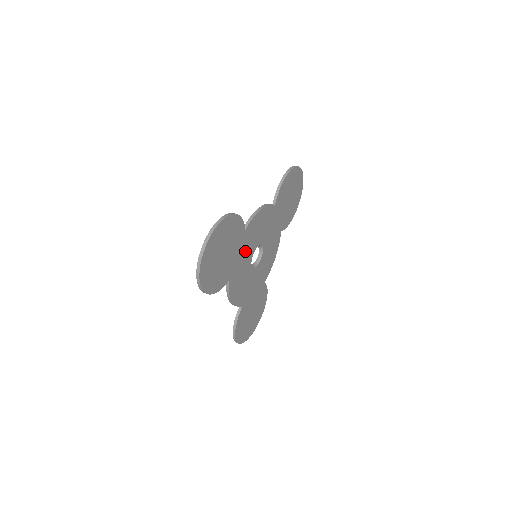
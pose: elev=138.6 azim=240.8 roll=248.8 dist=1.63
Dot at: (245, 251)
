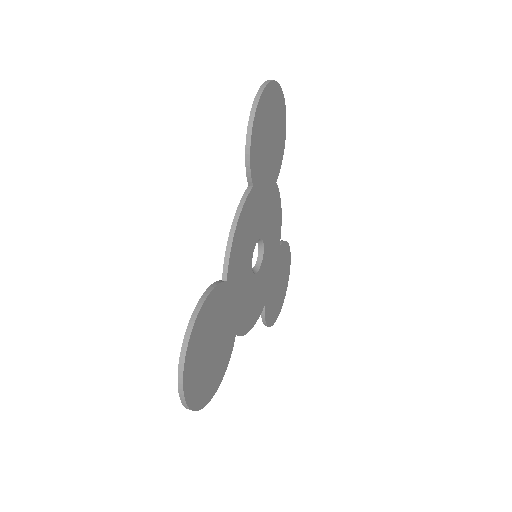
Dot at: (239, 286)
